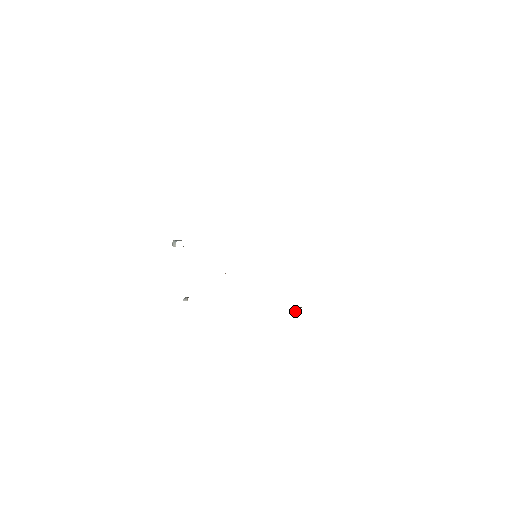
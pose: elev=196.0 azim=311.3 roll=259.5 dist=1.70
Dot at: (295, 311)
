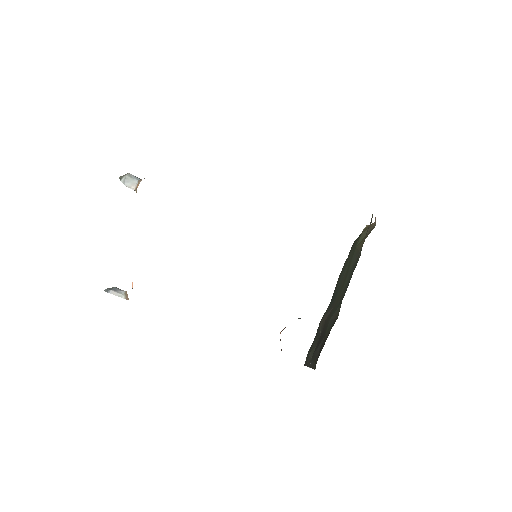
Dot at: occluded
